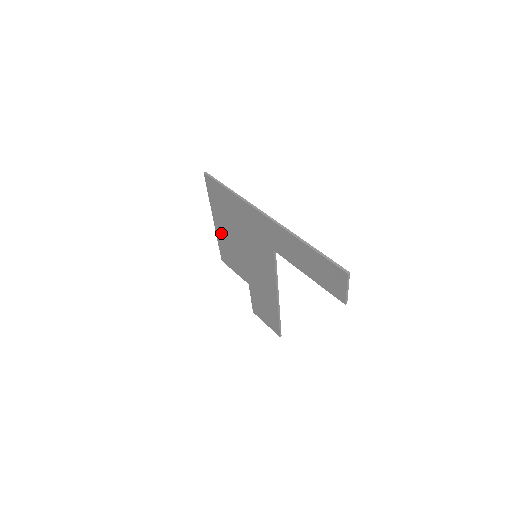
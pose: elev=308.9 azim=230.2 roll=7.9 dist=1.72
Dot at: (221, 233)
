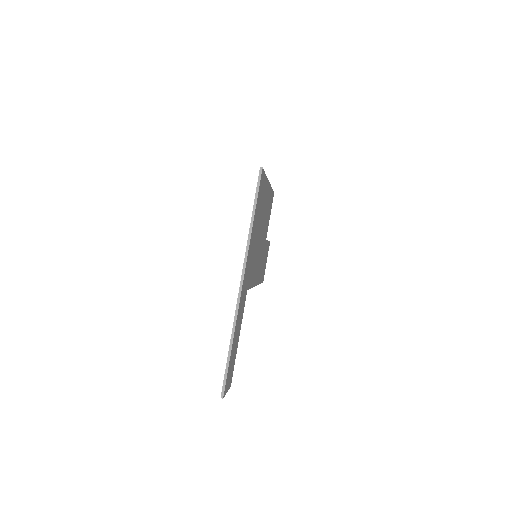
Dot at: occluded
